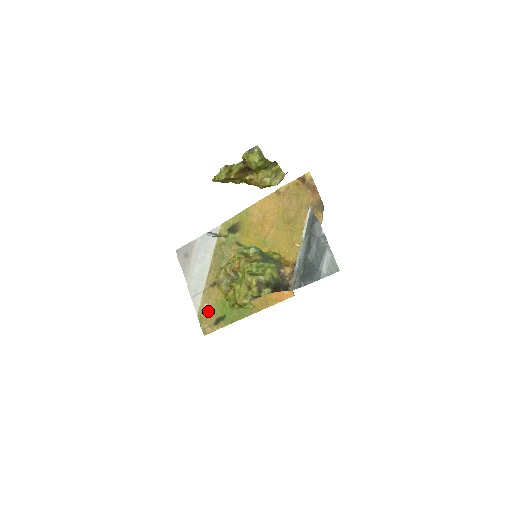
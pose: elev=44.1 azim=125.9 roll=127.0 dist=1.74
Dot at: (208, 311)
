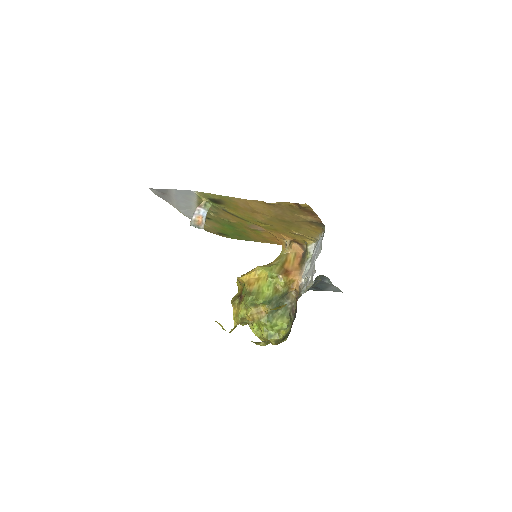
Dot at: (208, 227)
